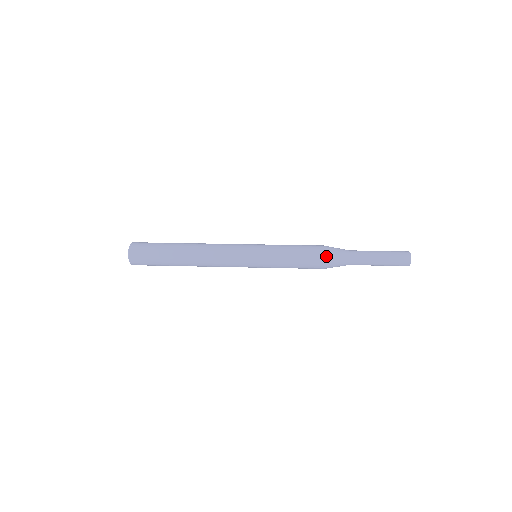
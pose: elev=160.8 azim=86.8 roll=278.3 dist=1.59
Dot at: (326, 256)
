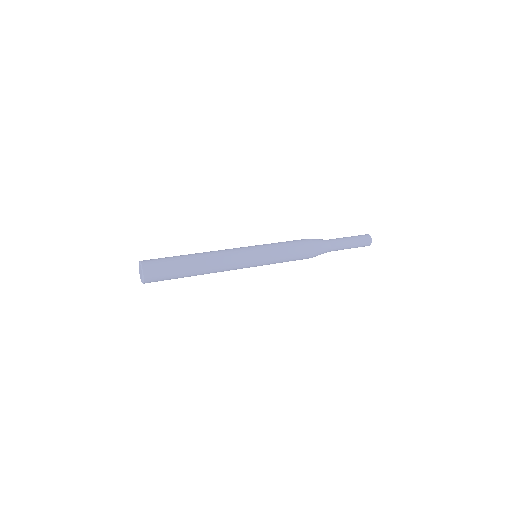
Dot at: (313, 243)
